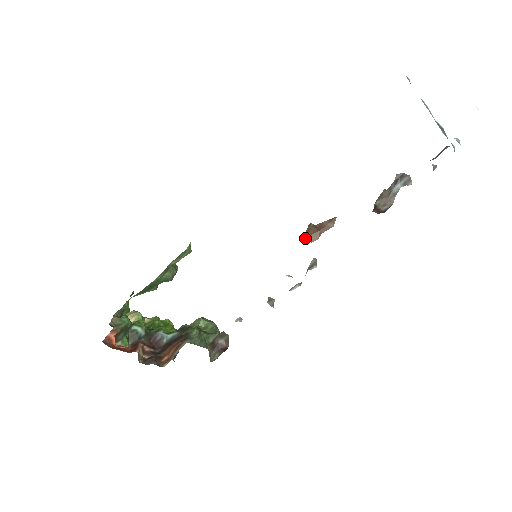
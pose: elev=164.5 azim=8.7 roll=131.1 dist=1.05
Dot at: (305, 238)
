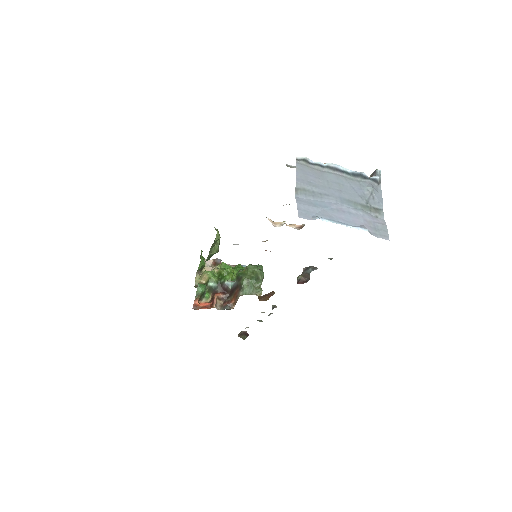
Dot at: (260, 300)
